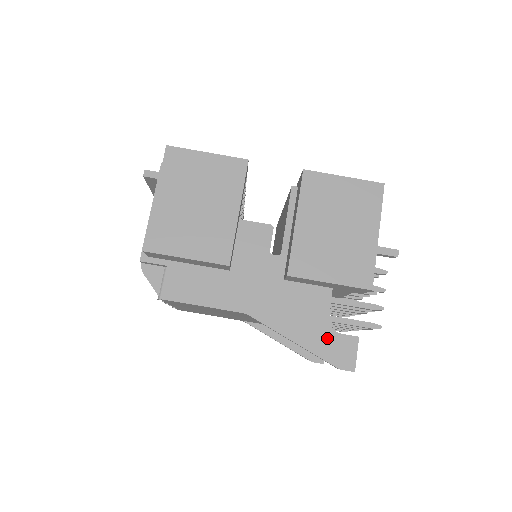
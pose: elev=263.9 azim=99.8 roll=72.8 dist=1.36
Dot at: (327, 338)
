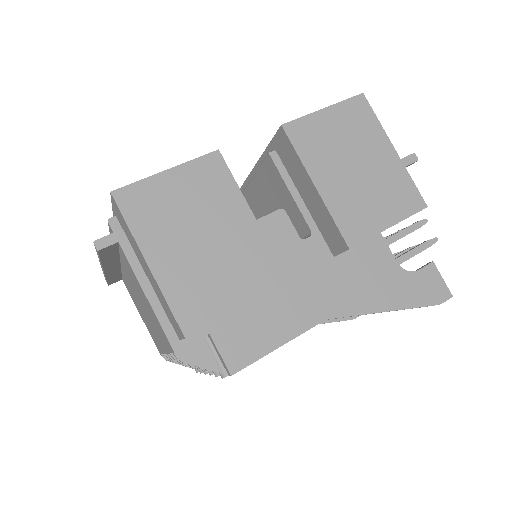
Dot at: (410, 284)
